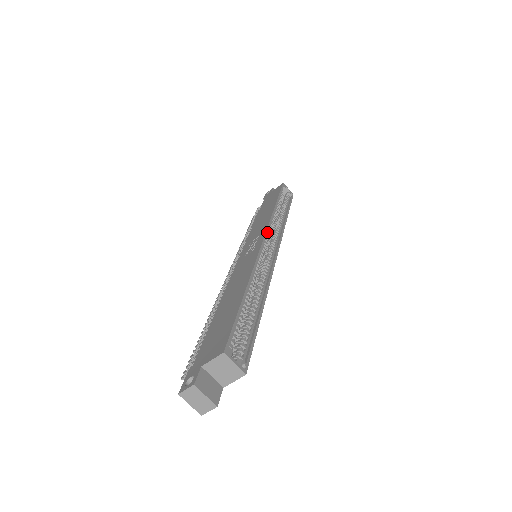
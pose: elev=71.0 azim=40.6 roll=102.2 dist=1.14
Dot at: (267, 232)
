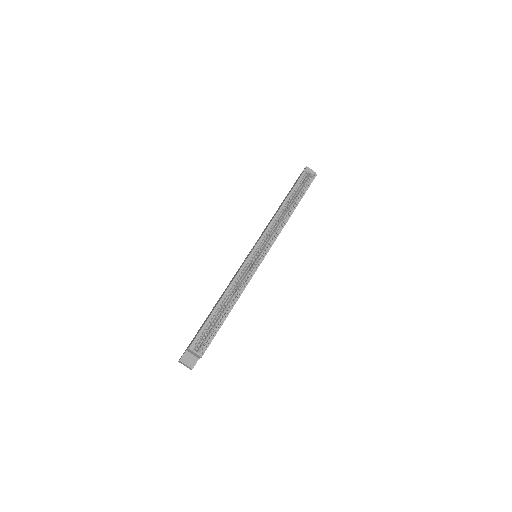
Dot at: (259, 241)
